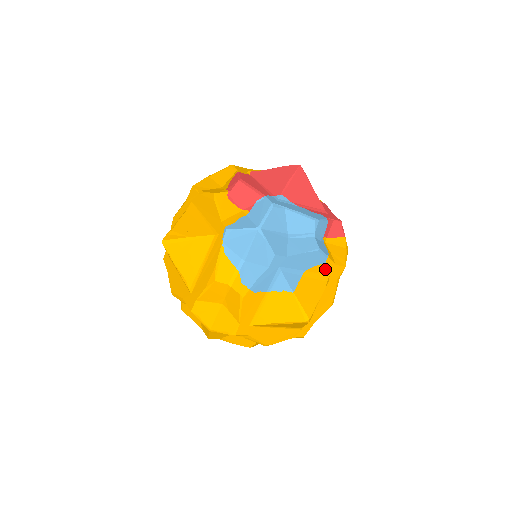
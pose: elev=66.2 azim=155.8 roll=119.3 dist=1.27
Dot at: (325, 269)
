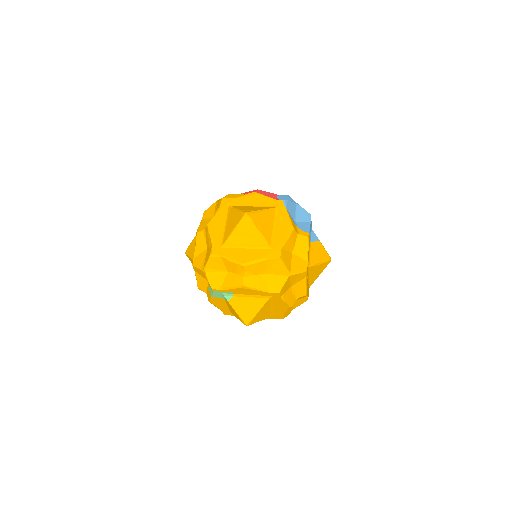
Dot at: occluded
